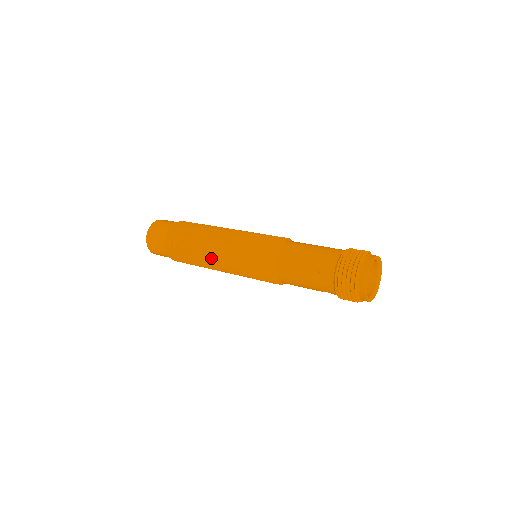
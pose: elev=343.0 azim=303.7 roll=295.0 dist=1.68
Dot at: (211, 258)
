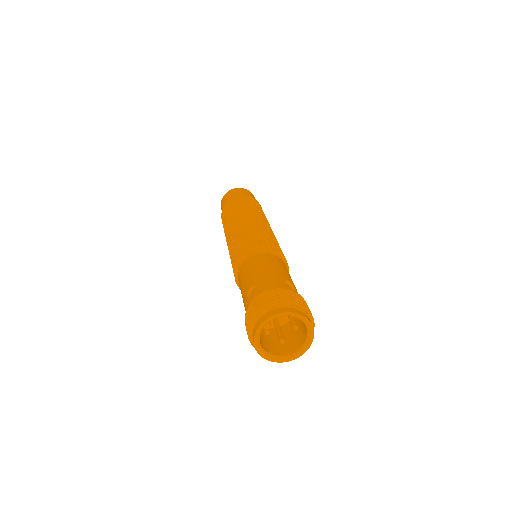
Dot at: (227, 237)
